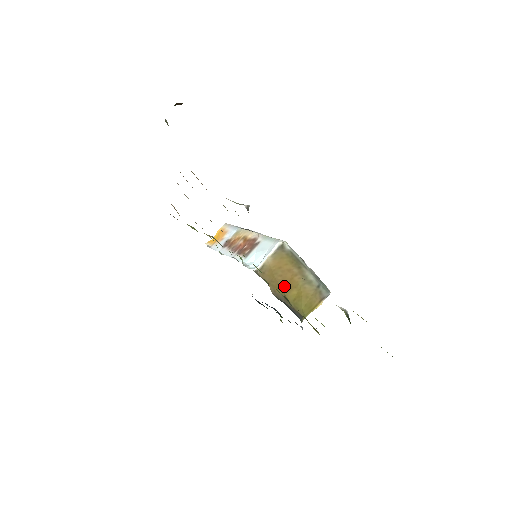
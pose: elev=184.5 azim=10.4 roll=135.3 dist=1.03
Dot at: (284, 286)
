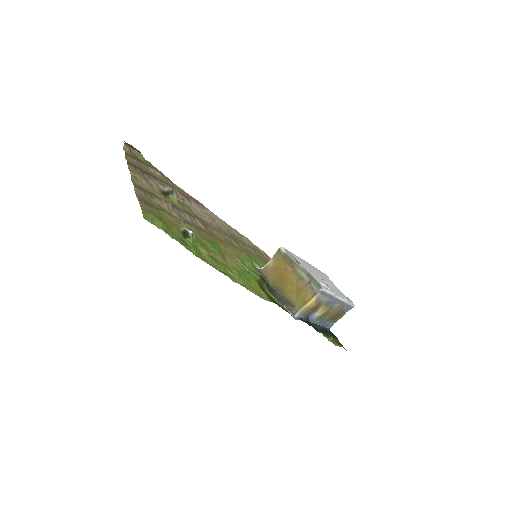
Dot at: (282, 282)
